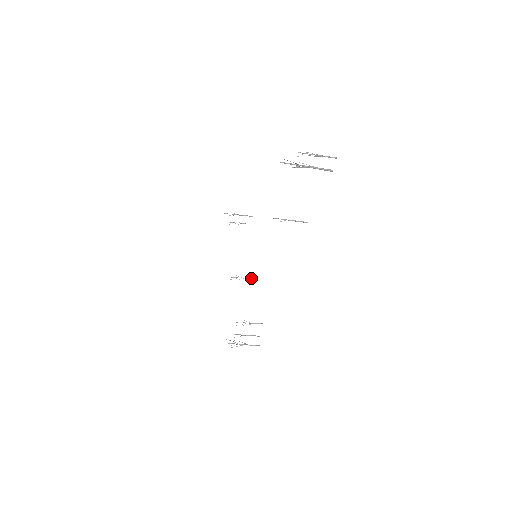
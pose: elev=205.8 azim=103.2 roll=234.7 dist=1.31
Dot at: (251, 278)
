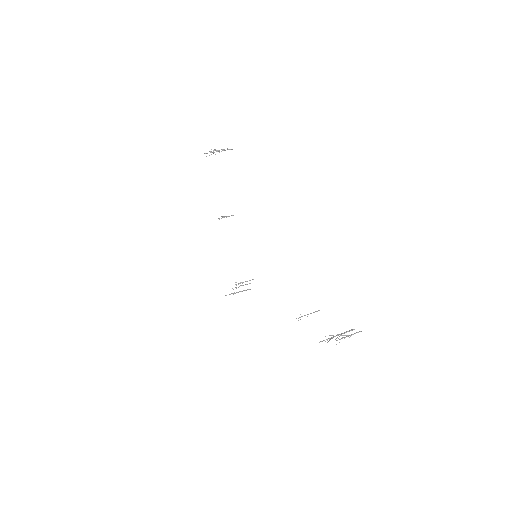
Dot at: occluded
